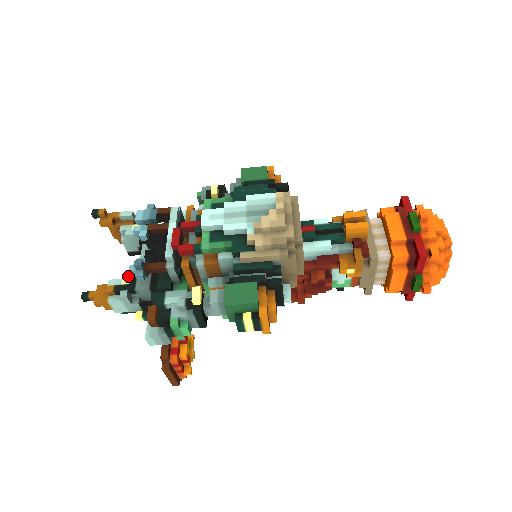
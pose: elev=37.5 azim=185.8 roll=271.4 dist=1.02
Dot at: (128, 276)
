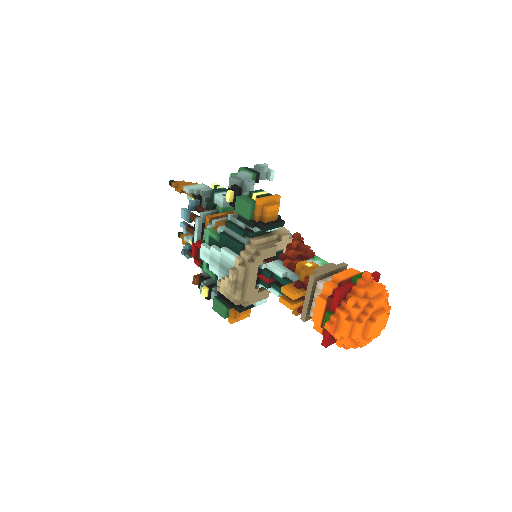
Dot at: (191, 240)
